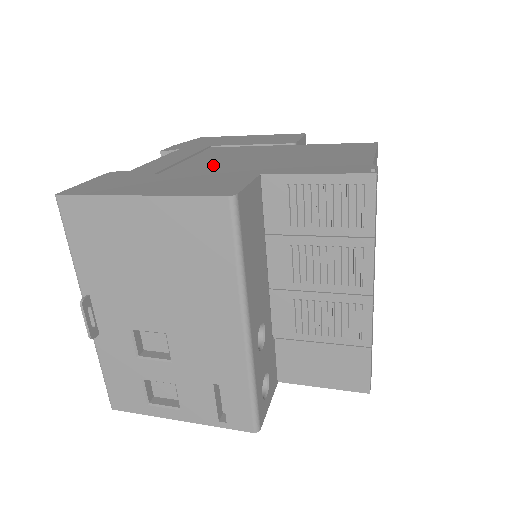
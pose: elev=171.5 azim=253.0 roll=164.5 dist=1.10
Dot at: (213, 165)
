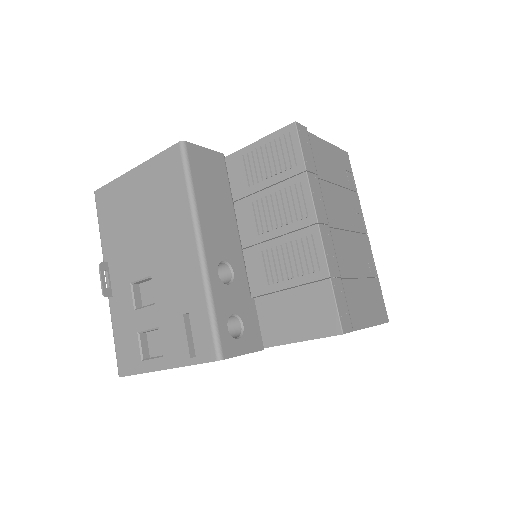
Dot at: occluded
